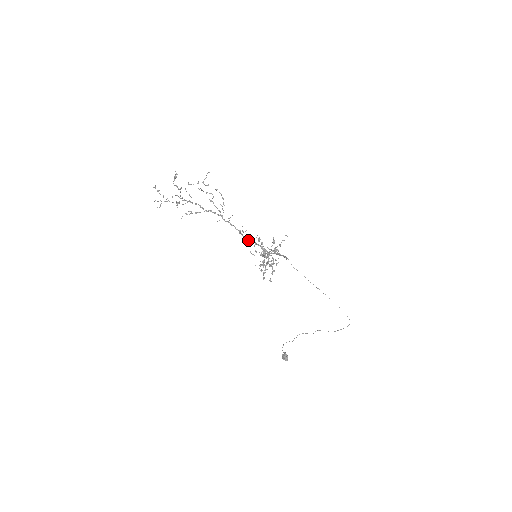
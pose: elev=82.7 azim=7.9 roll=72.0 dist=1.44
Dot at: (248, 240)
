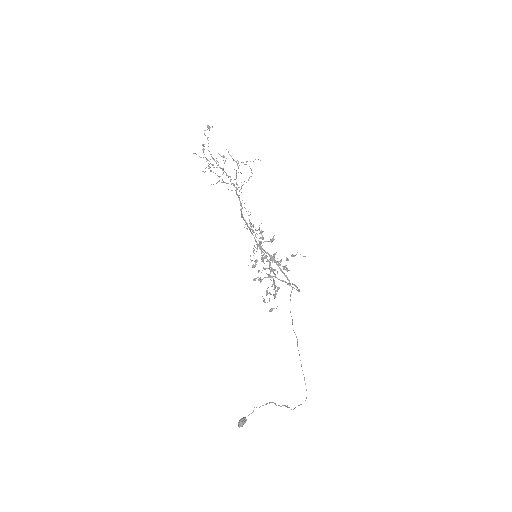
Dot at: (242, 217)
